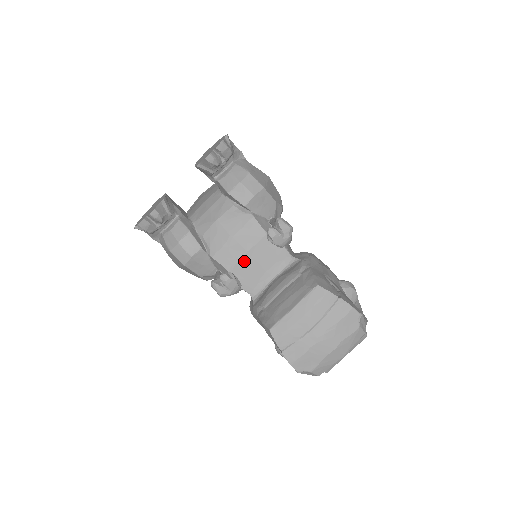
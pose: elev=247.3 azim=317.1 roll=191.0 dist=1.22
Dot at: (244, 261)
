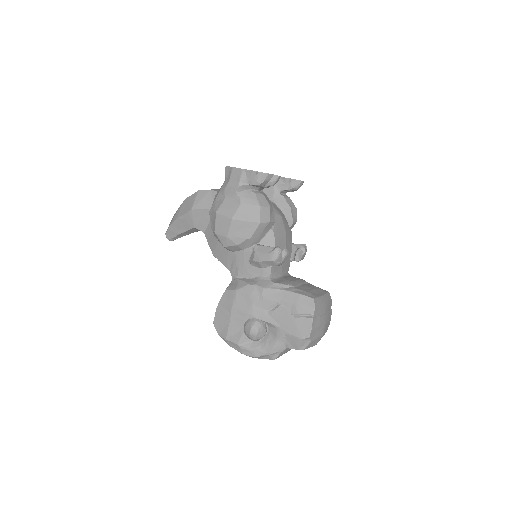
Dot at: occluded
